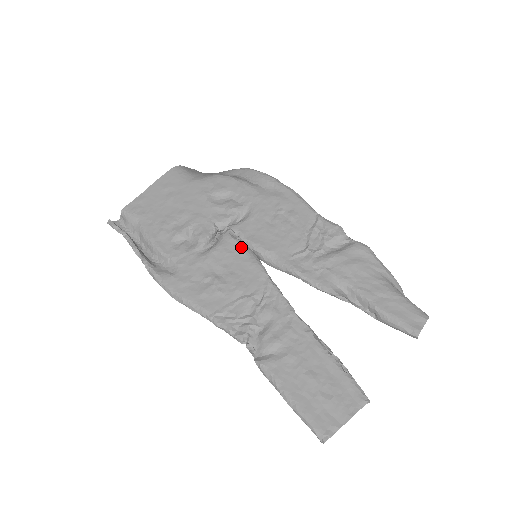
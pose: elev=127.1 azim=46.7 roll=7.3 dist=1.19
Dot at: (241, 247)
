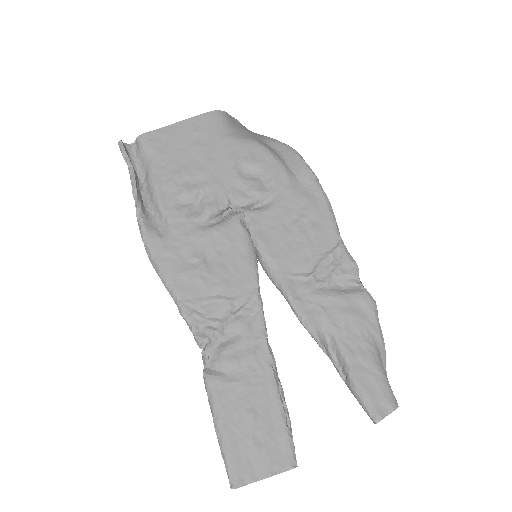
Dot at: (245, 240)
